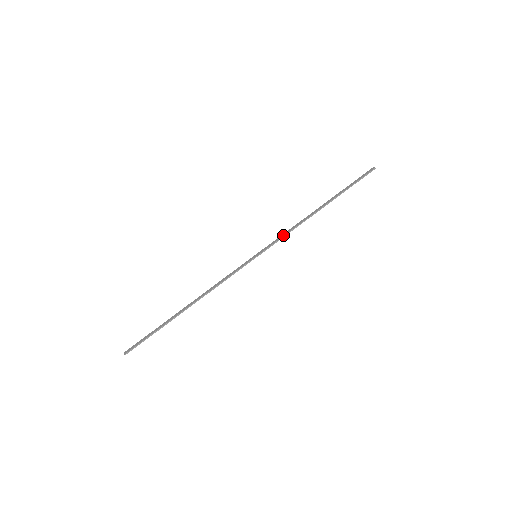
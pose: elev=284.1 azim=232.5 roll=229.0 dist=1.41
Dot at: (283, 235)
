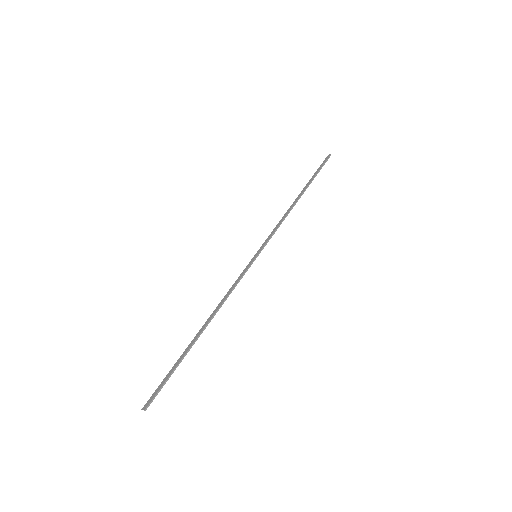
Dot at: (275, 229)
